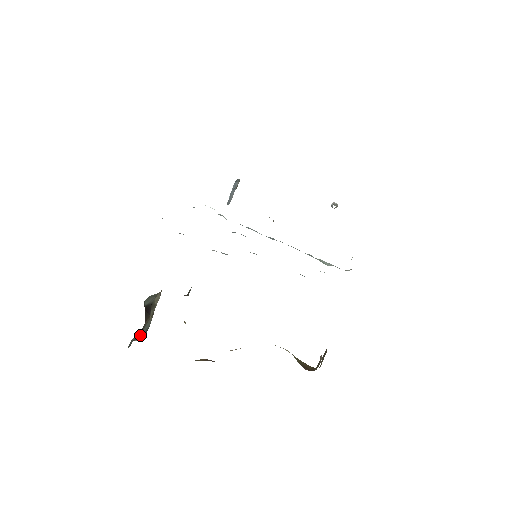
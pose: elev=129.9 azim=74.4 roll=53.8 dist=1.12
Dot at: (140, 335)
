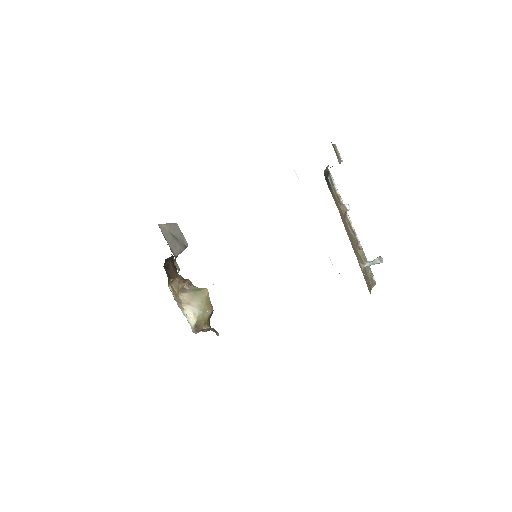
Dot at: occluded
